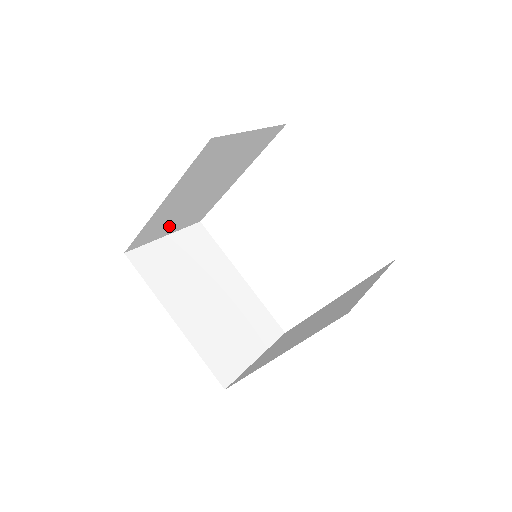
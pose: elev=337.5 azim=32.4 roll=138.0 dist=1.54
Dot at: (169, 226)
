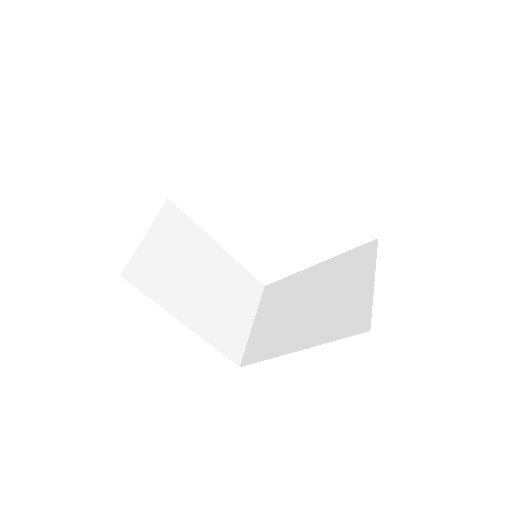
Dot at: occluded
